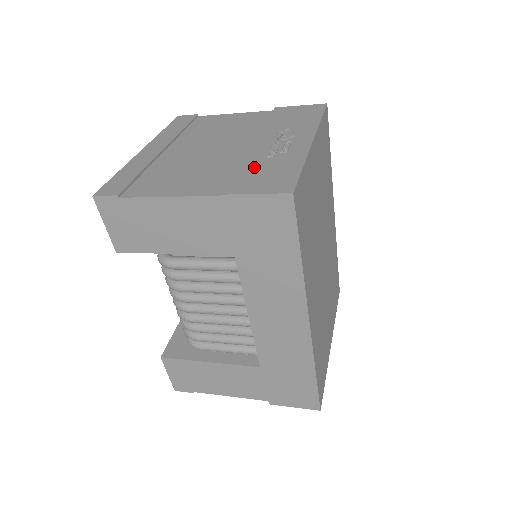
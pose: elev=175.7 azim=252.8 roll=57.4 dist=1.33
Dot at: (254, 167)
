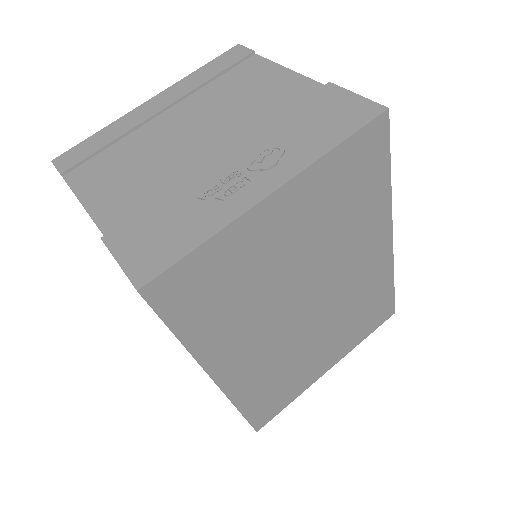
Dot at: (170, 208)
